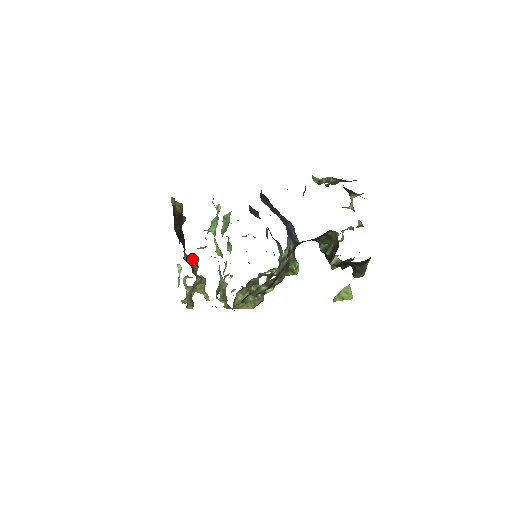
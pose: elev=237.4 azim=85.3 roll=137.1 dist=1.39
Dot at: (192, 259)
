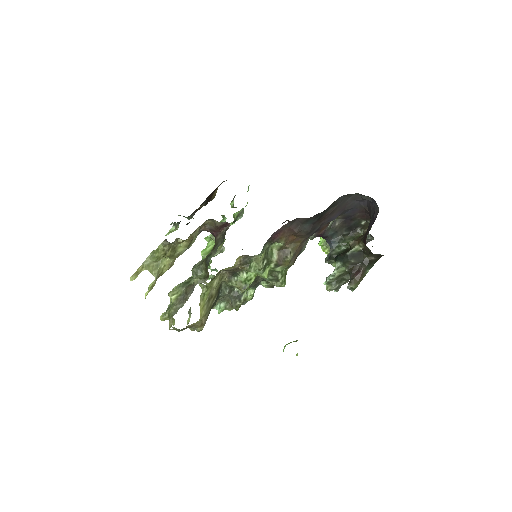
Dot at: occluded
